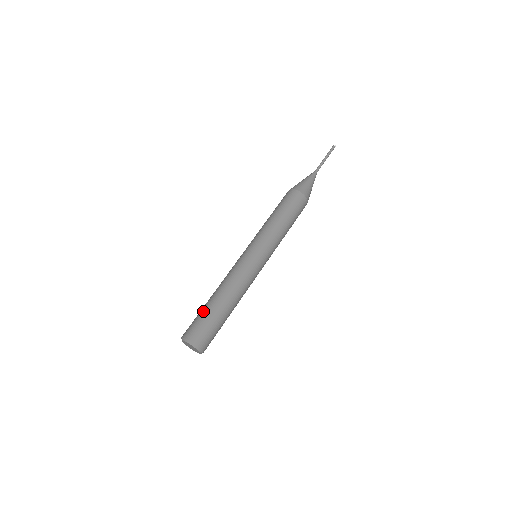
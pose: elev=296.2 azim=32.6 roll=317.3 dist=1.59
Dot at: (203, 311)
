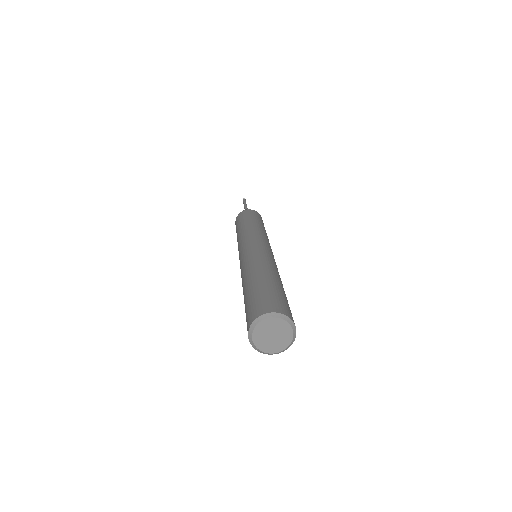
Dot at: (248, 296)
